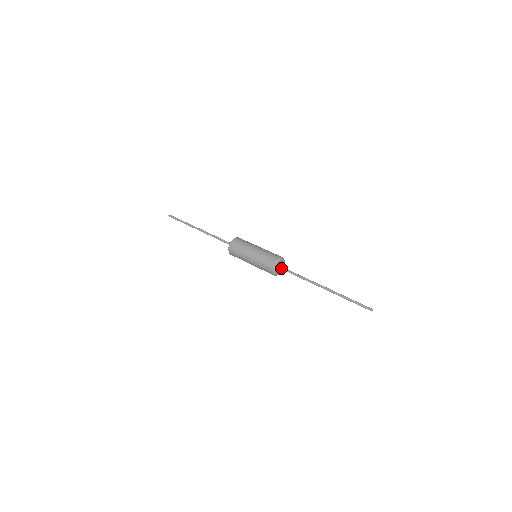
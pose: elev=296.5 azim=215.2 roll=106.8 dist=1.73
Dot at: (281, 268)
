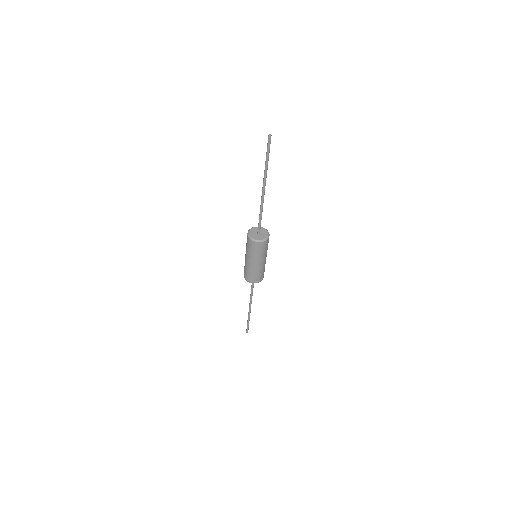
Dot at: occluded
